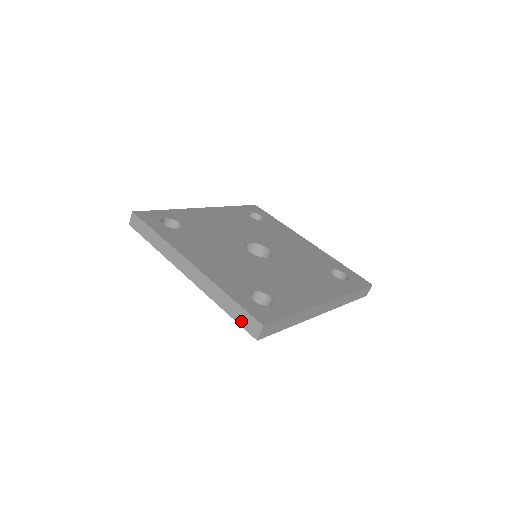
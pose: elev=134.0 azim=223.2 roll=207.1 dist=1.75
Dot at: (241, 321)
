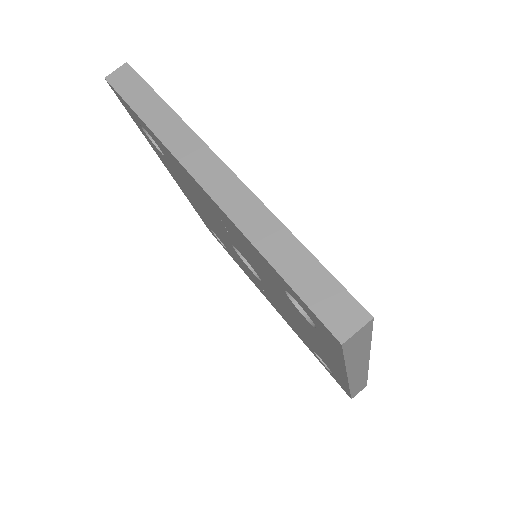
Dot at: (312, 295)
